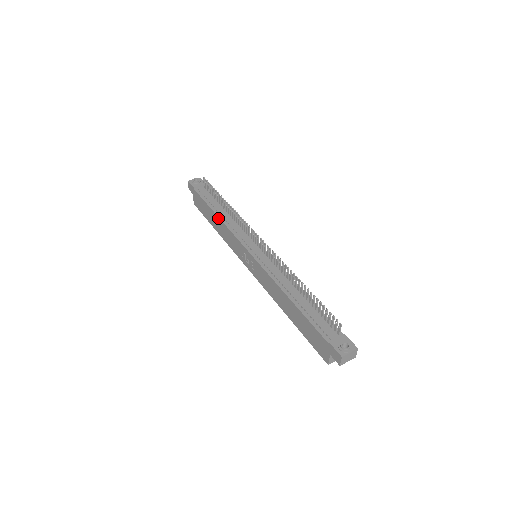
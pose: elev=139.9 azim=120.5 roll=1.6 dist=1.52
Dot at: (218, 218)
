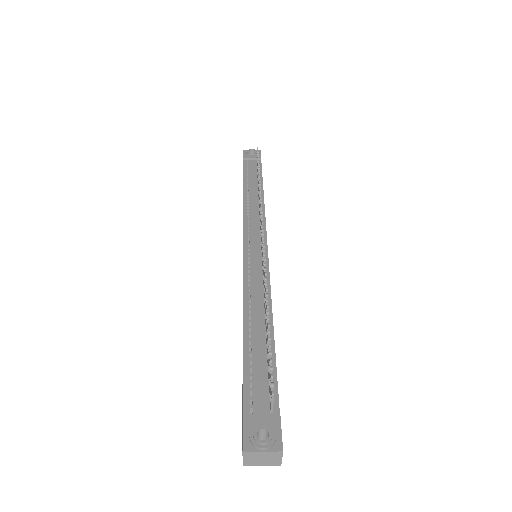
Dot at: (243, 197)
